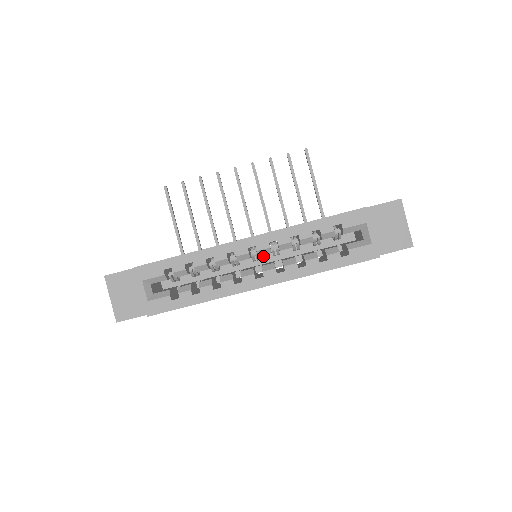
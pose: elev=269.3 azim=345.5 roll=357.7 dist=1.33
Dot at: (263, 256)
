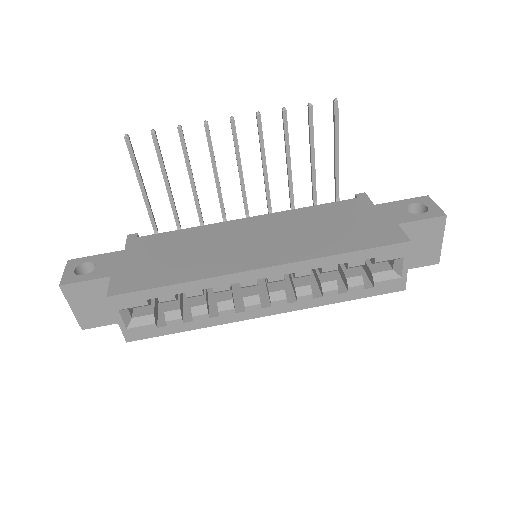
Dot at: occluded
